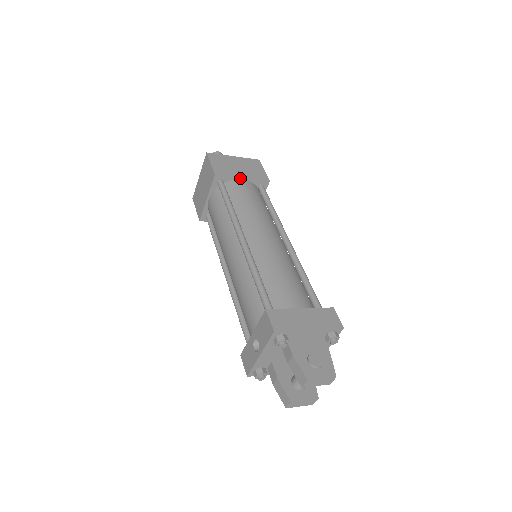
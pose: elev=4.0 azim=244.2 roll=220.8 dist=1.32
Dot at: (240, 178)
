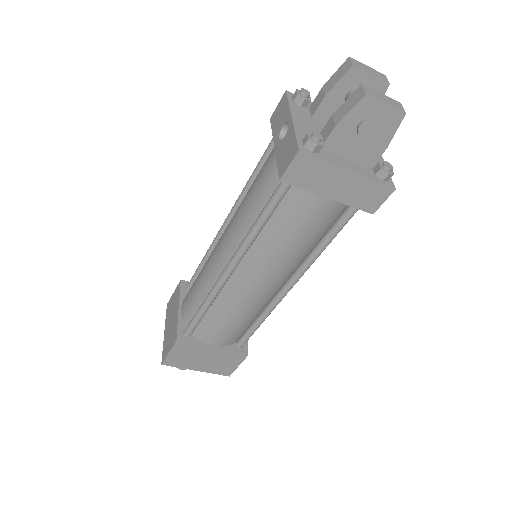
Dot at: occluded
